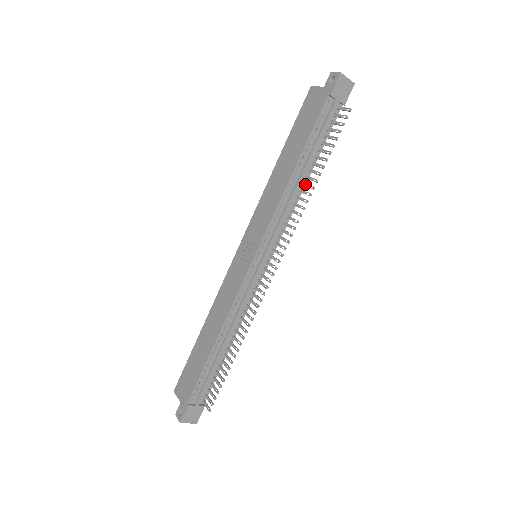
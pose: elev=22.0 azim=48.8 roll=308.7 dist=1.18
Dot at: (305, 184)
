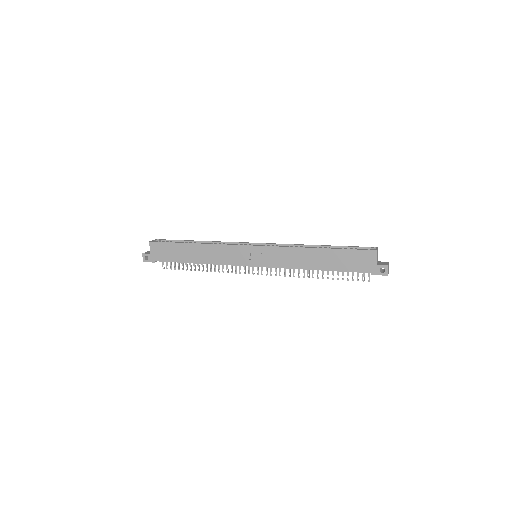
Dot at: occluded
